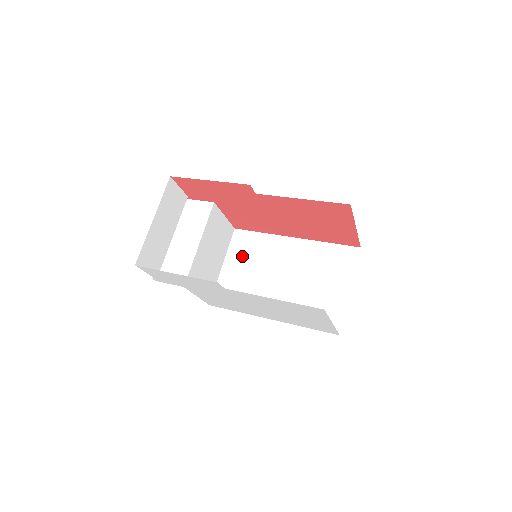
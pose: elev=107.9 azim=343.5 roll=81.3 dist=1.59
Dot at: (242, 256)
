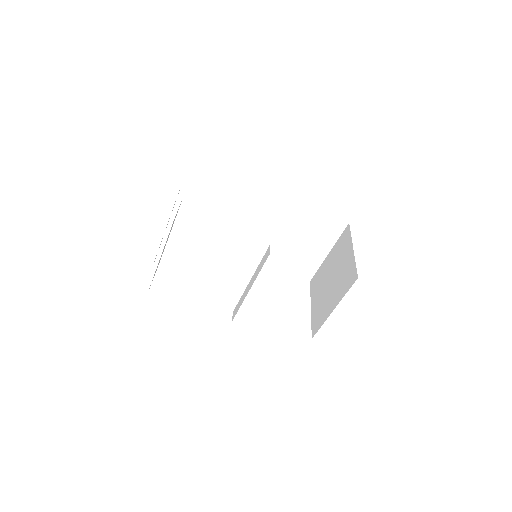
Dot at: (231, 203)
